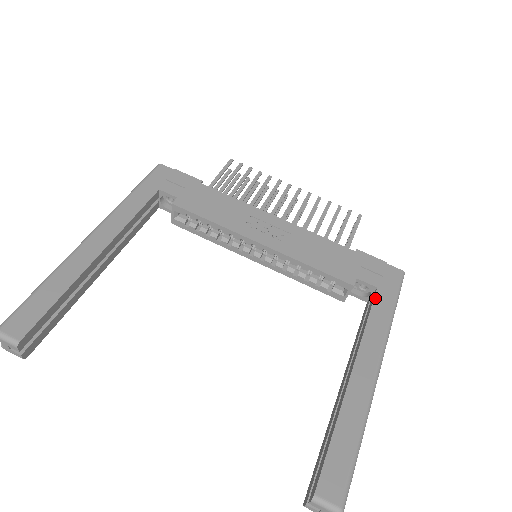
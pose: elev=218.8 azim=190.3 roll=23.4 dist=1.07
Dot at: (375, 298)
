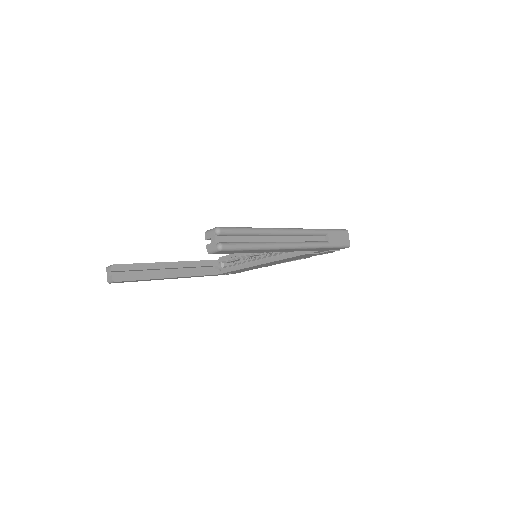
Dot at: occluded
